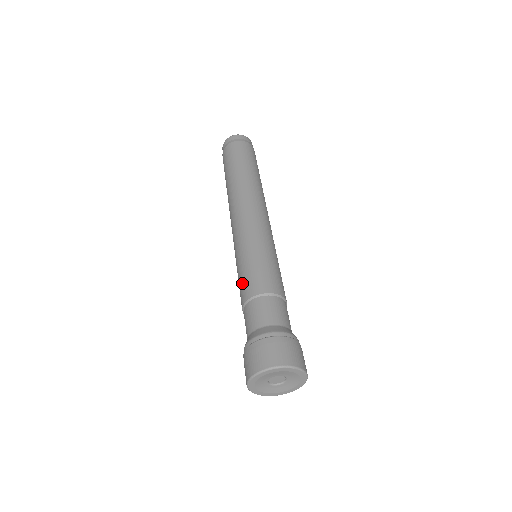
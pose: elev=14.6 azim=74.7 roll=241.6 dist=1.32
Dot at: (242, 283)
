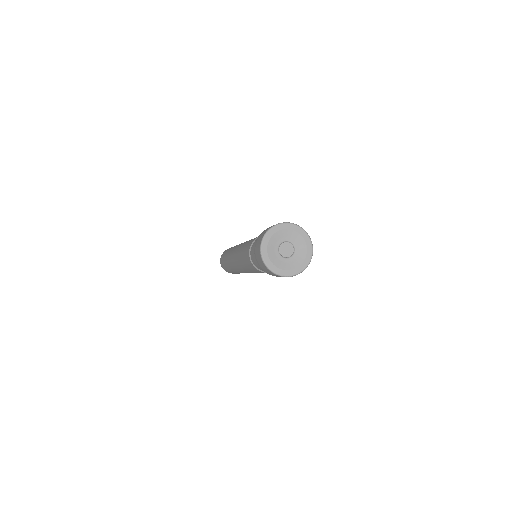
Dot at: (246, 249)
